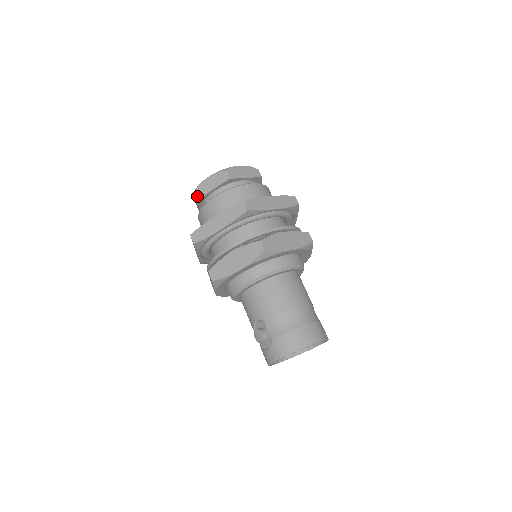
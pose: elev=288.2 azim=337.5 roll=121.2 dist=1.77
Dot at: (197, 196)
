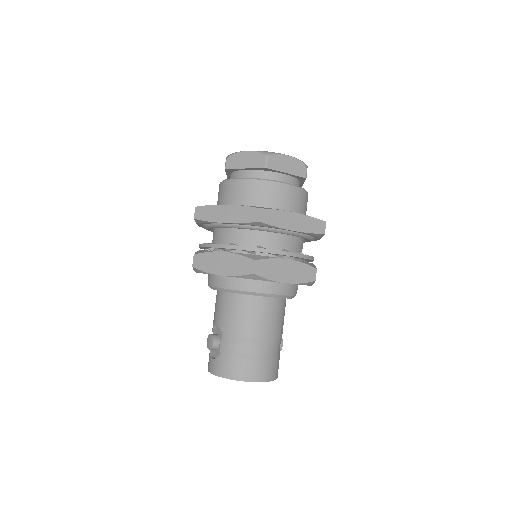
Dot at: (227, 164)
